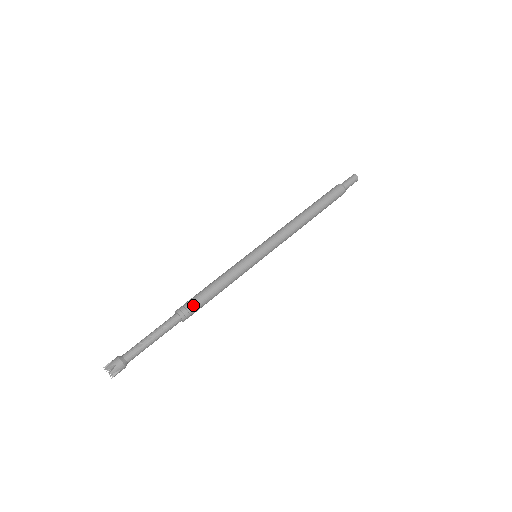
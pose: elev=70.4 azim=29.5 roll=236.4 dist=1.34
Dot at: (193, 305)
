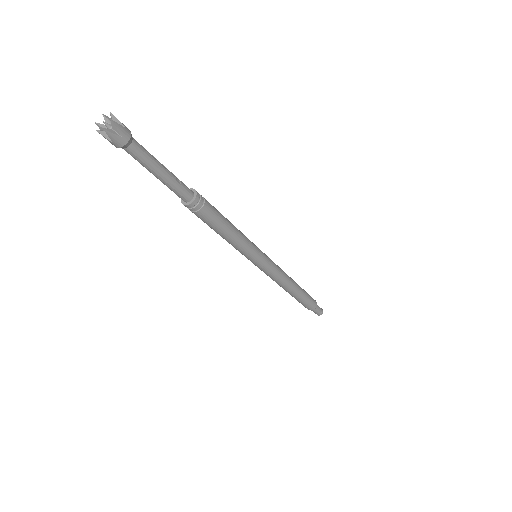
Dot at: (209, 205)
